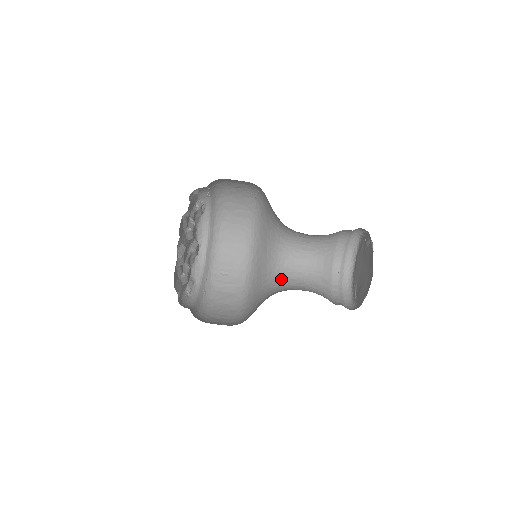
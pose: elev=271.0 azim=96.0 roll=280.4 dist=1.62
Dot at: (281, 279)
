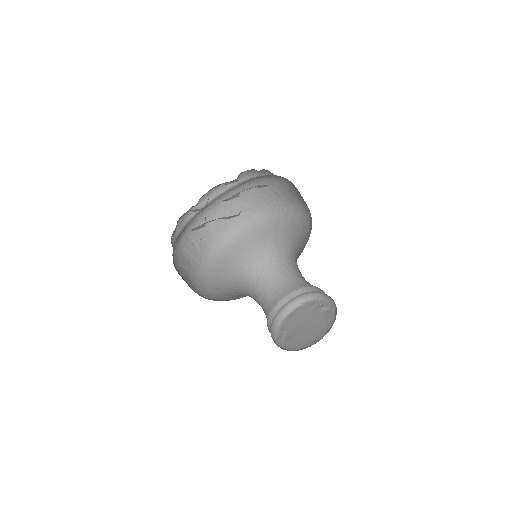
Dot at: (246, 286)
